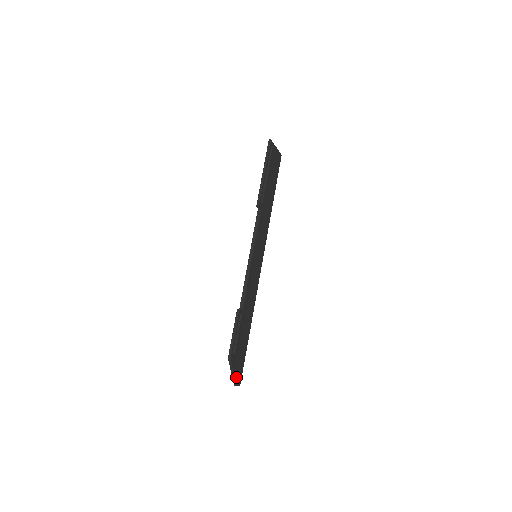
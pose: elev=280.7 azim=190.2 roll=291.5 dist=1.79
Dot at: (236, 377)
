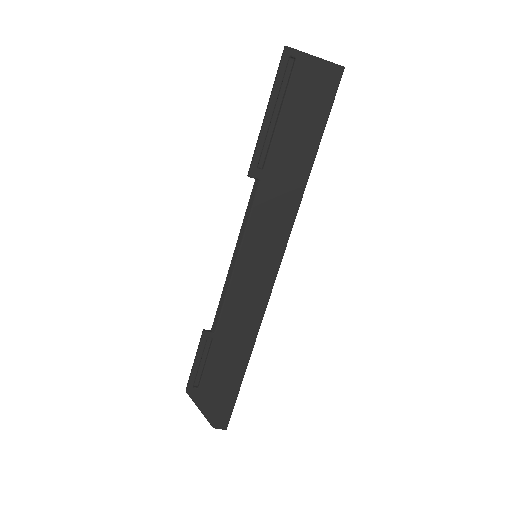
Dot at: (211, 417)
